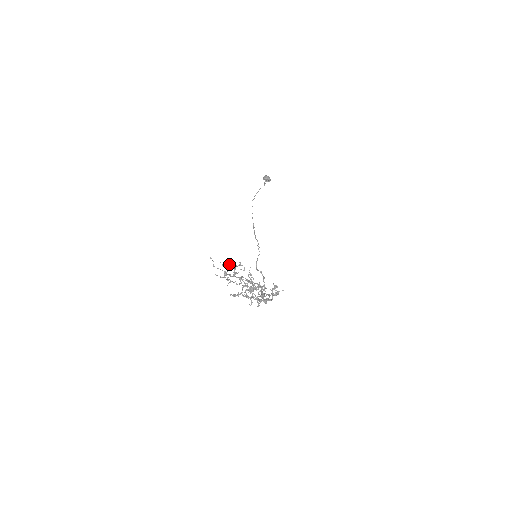
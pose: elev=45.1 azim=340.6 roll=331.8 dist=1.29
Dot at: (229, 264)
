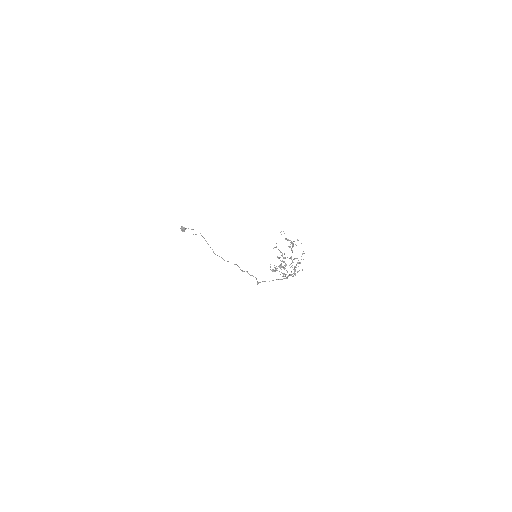
Dot at: (288, 240)
